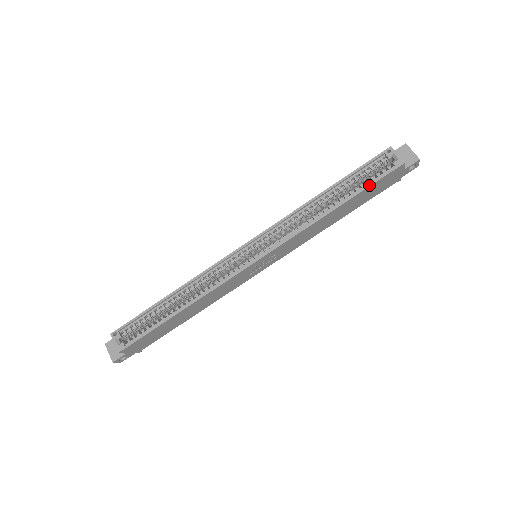
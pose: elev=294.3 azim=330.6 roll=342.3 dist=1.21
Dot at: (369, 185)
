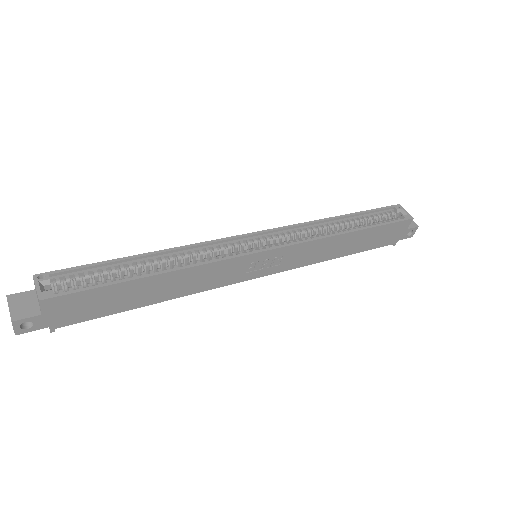
Dot at: (384, 224)
